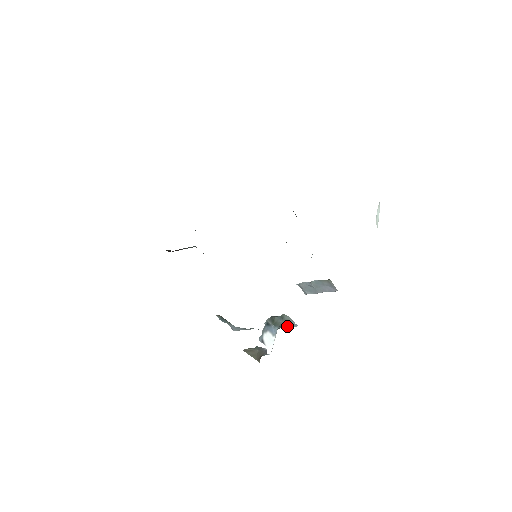
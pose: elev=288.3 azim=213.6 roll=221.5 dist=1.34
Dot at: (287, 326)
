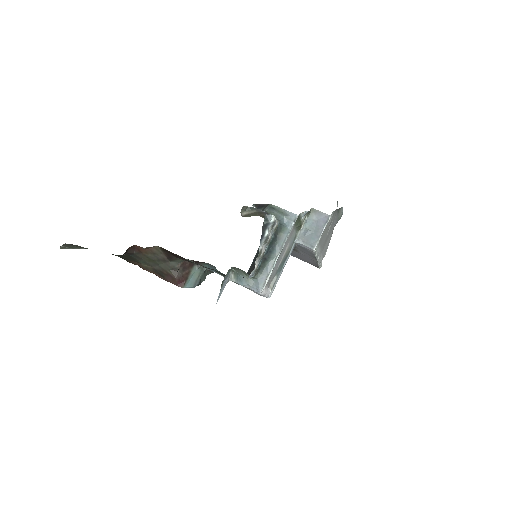
Dot at: (288, 223)
